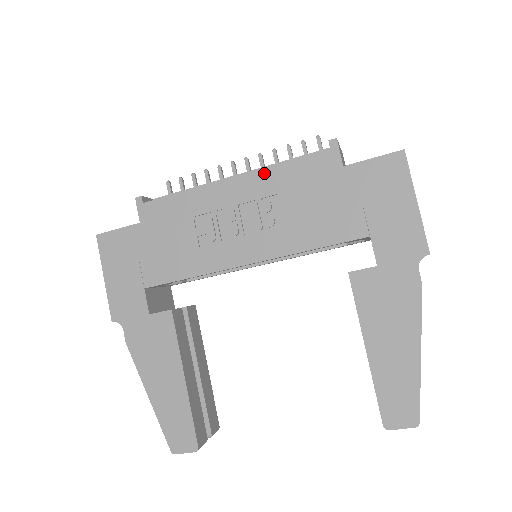
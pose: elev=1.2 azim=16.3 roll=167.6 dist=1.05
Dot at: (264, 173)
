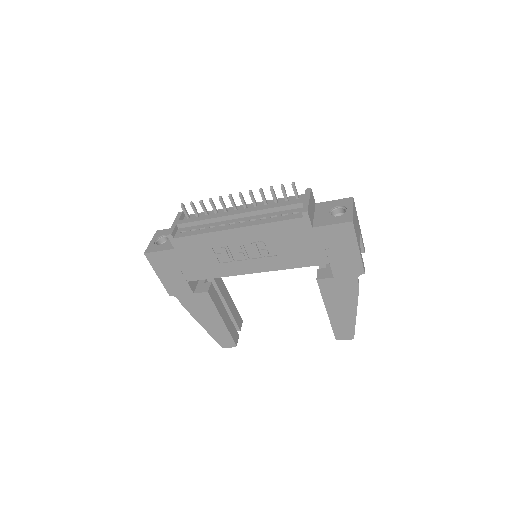
Dot at: (258, 228)
